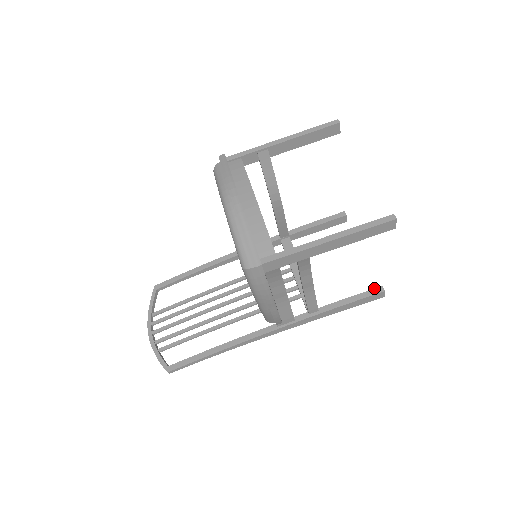
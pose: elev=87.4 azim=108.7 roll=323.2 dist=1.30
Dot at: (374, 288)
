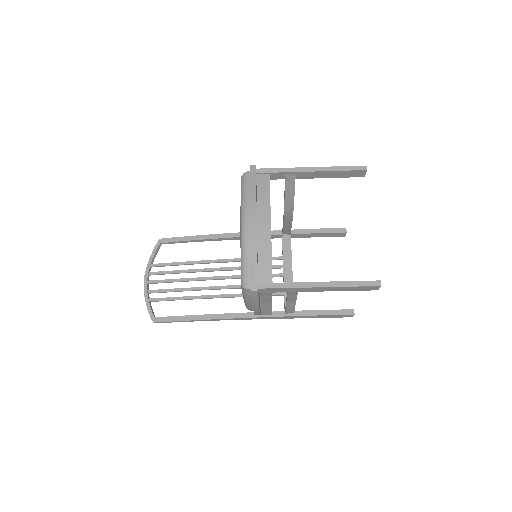
Dot at: (347, 309)
